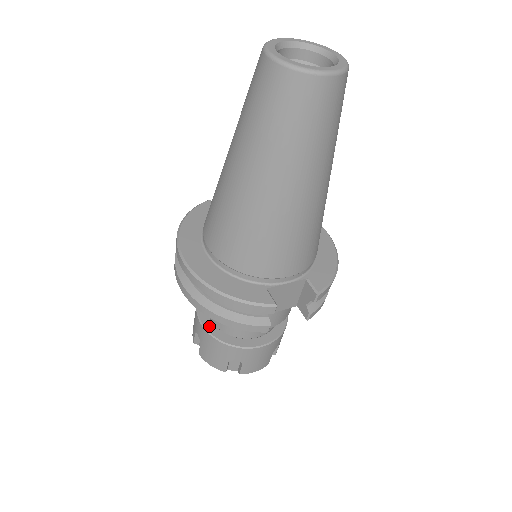
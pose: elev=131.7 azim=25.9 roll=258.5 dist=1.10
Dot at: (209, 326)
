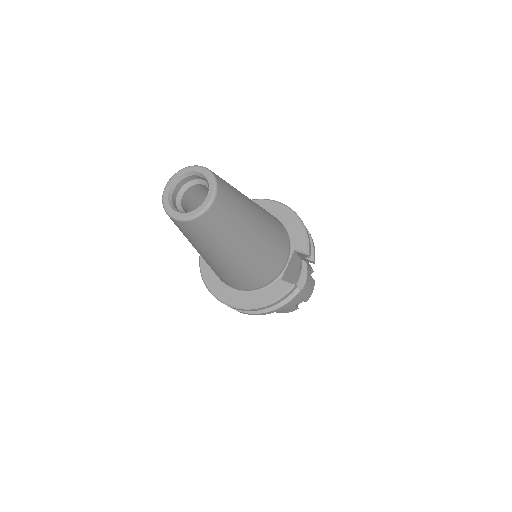
Dot at: occluded
